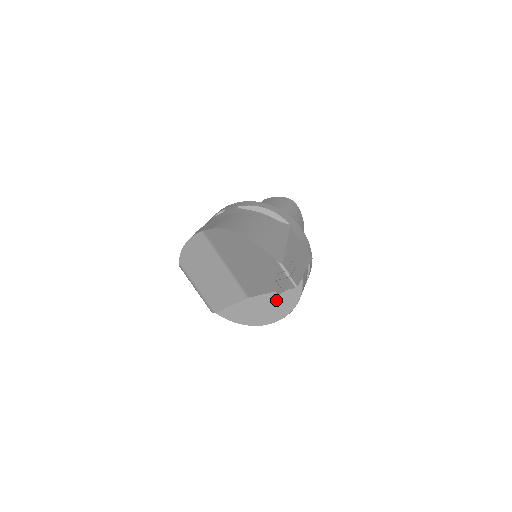
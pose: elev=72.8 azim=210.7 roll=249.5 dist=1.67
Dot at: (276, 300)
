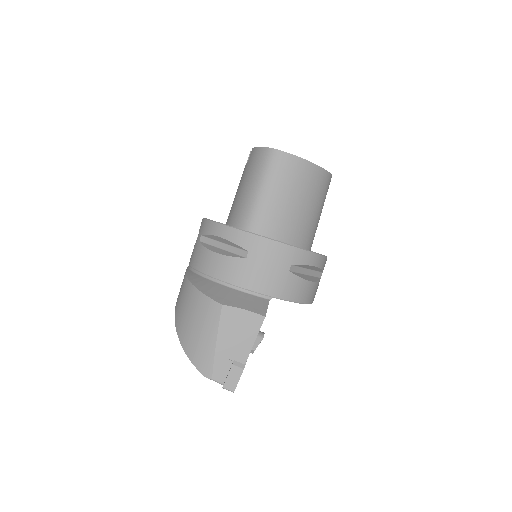
Dot at: occluded
